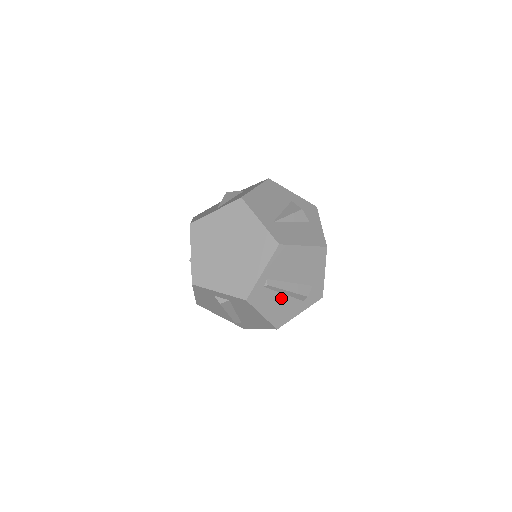
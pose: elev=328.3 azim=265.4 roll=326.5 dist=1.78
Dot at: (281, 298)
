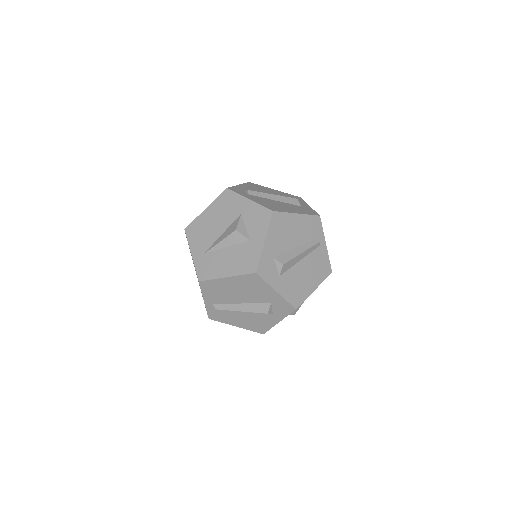
Dot at: (243, 314)
